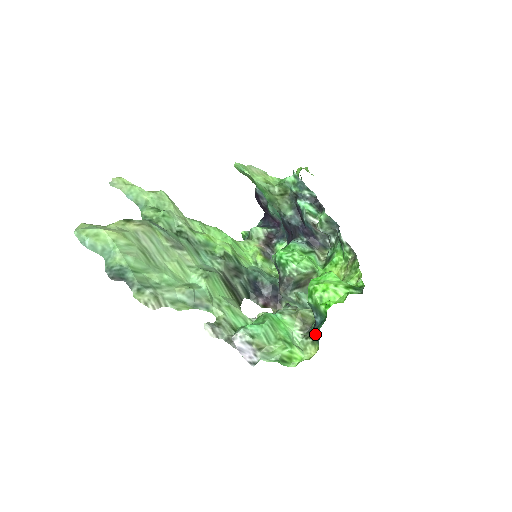
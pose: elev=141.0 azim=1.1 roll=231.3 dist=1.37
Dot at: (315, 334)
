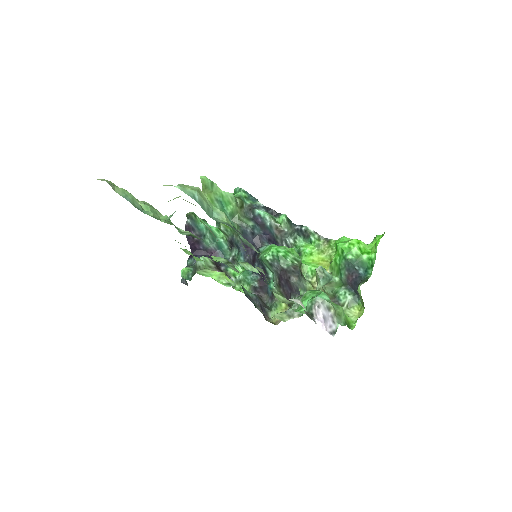
Dot at: (350, 297)
